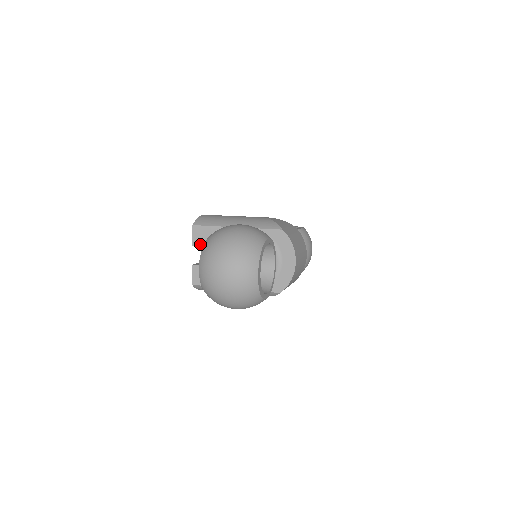
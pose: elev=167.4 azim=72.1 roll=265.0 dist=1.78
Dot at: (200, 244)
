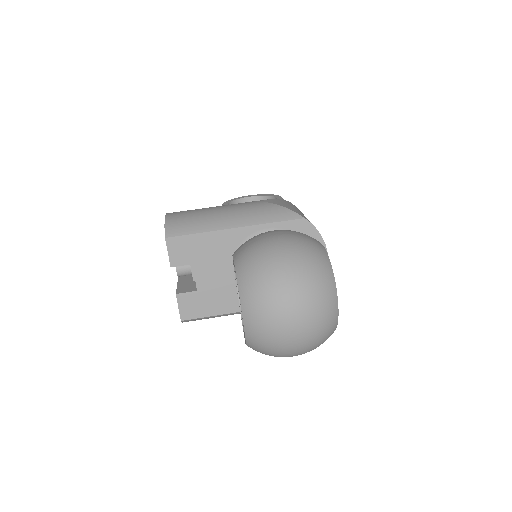
Dot at: (183, 263)
